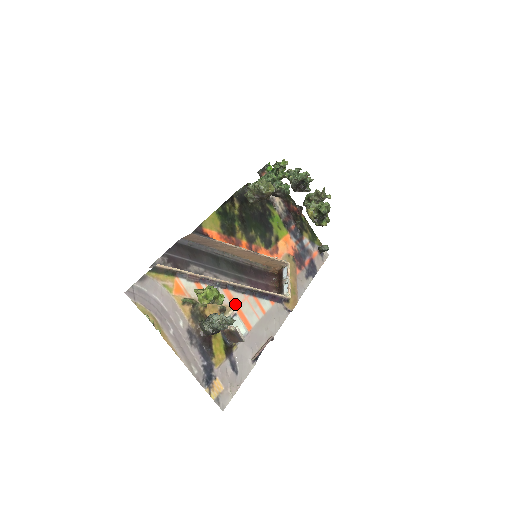
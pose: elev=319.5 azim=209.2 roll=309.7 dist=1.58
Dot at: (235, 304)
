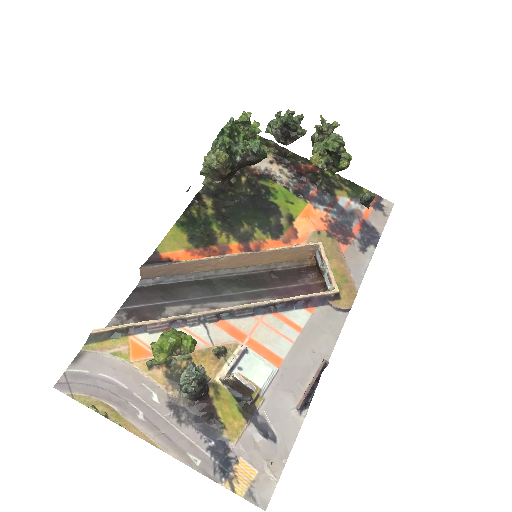
Dot at: (242, 336)
